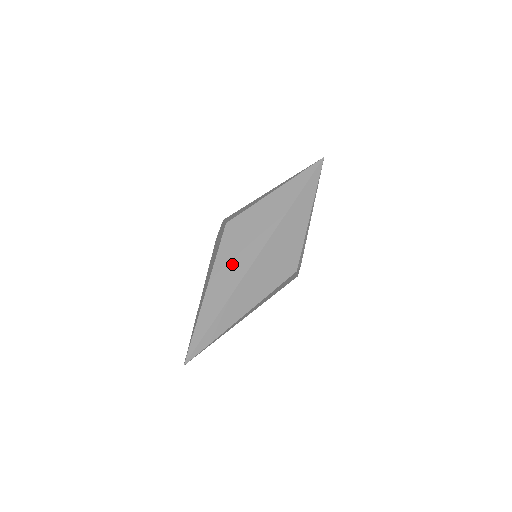
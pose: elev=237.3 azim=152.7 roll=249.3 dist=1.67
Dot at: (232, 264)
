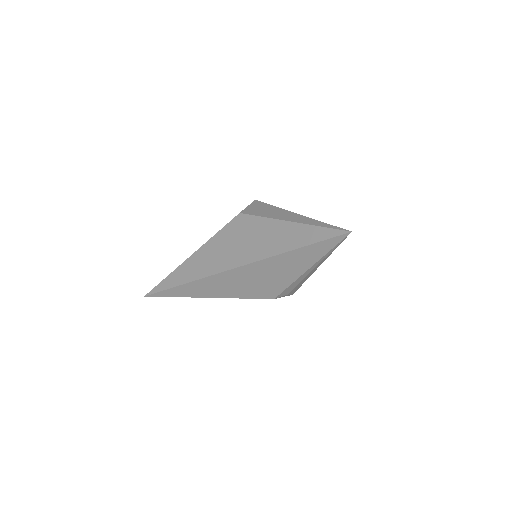
Dot at: (215, 256)
